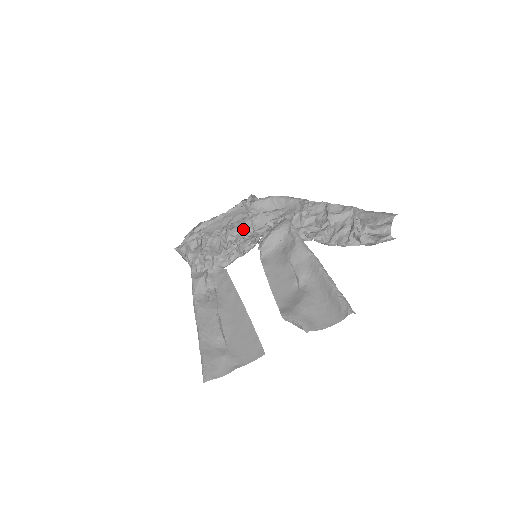
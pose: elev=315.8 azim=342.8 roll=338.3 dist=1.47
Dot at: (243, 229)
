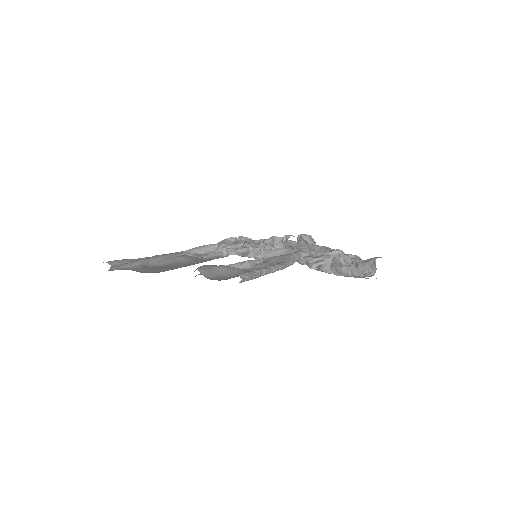
Dot at: occluded
